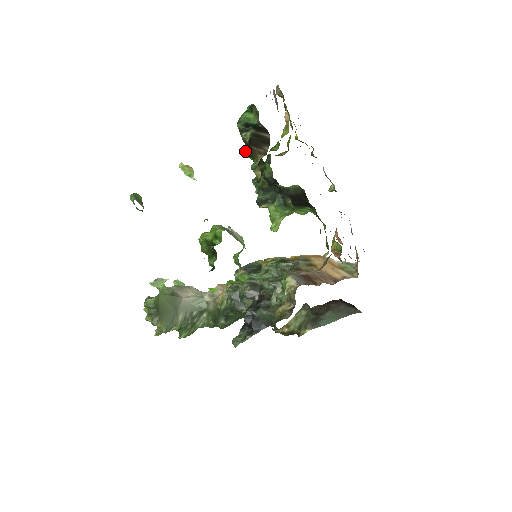
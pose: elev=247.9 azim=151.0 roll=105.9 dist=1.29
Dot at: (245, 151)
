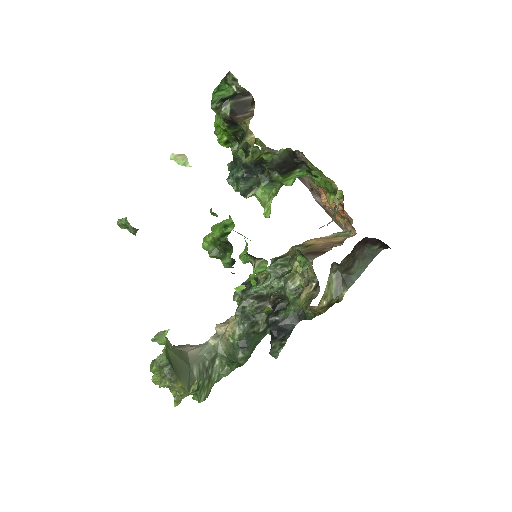
Dot at: (220, 139)
